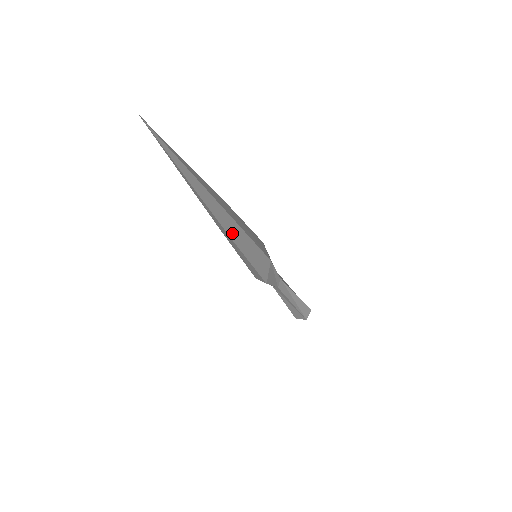
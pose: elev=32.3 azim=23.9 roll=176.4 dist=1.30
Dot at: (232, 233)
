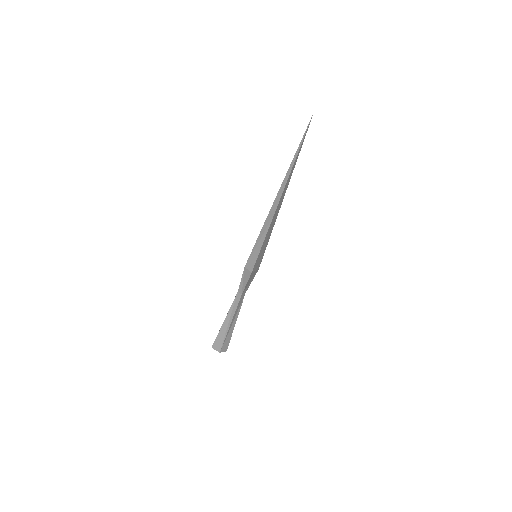
Dot at: (275, 216)
